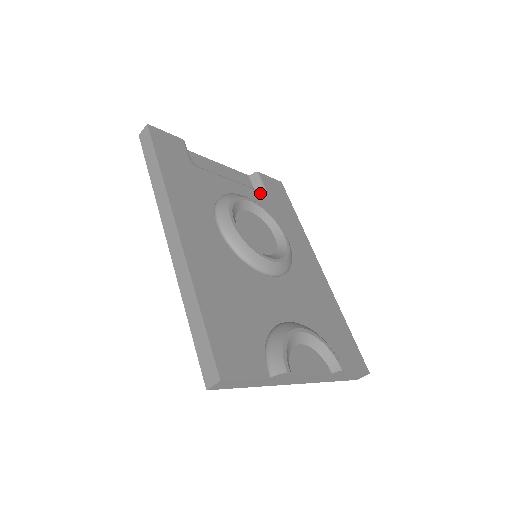
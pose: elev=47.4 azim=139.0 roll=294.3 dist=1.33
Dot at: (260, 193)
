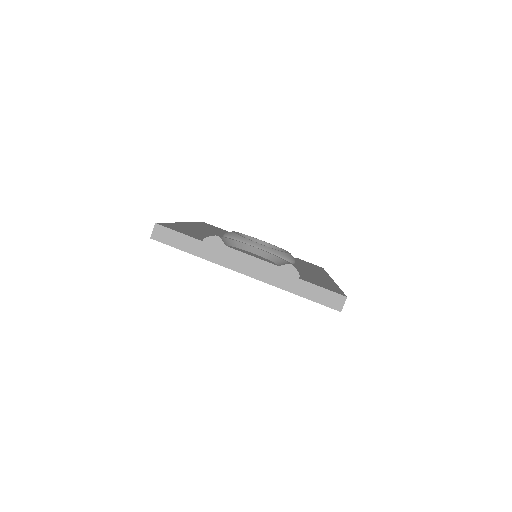
Dot at: occluded
